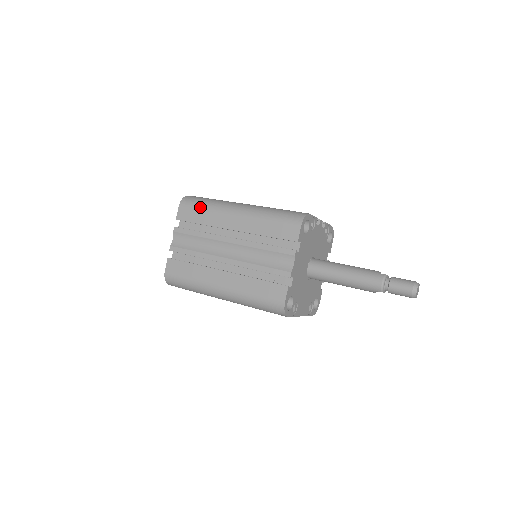
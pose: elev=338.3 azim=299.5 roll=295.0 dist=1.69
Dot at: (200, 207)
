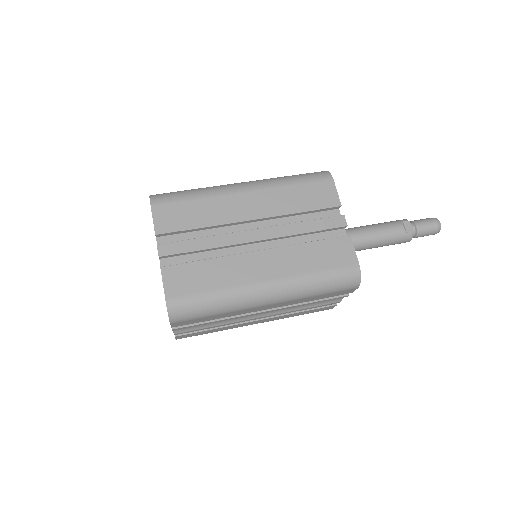
Dot at: (209, 316)
